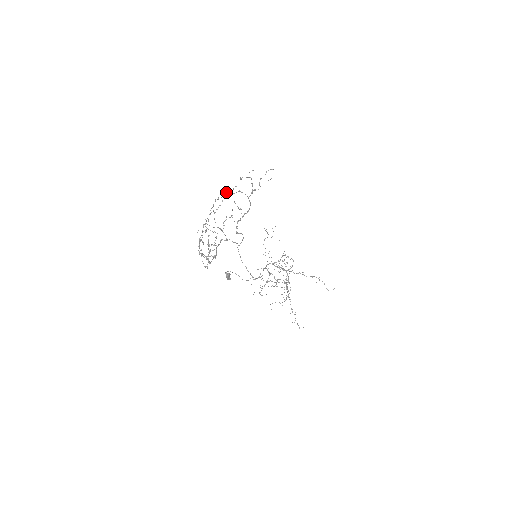
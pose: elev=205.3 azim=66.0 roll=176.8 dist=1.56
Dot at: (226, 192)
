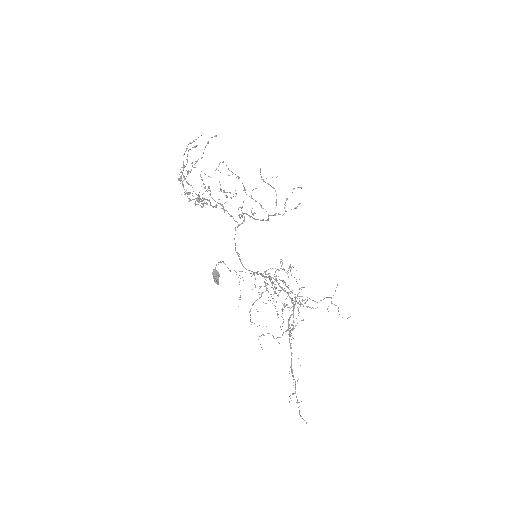
Dot at: occluded
